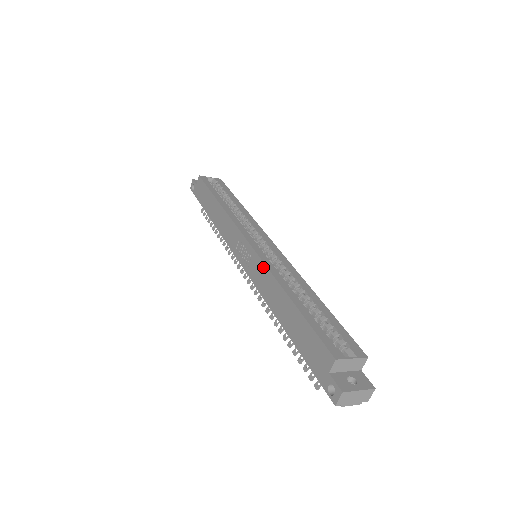
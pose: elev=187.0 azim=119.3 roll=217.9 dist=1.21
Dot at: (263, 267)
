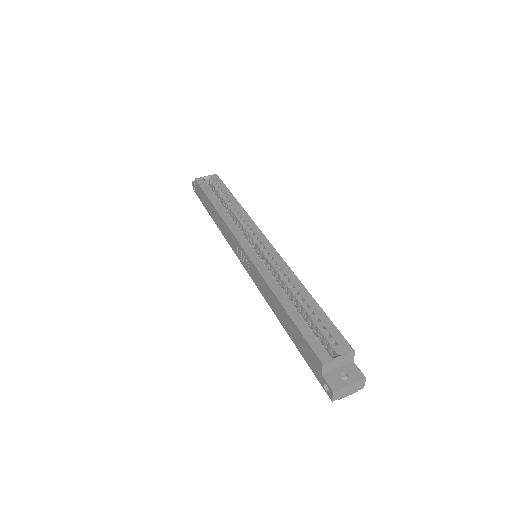
Dot at: (258, 274)
